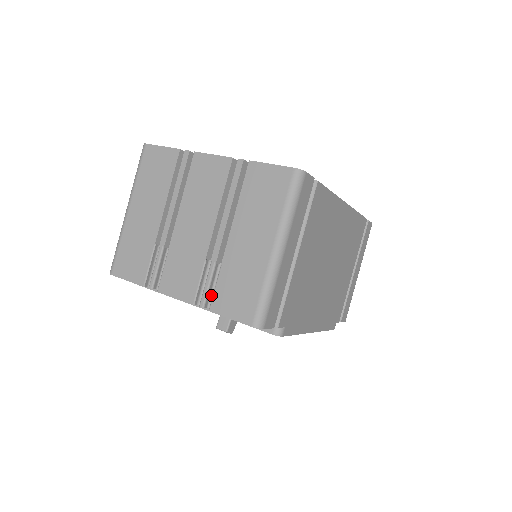
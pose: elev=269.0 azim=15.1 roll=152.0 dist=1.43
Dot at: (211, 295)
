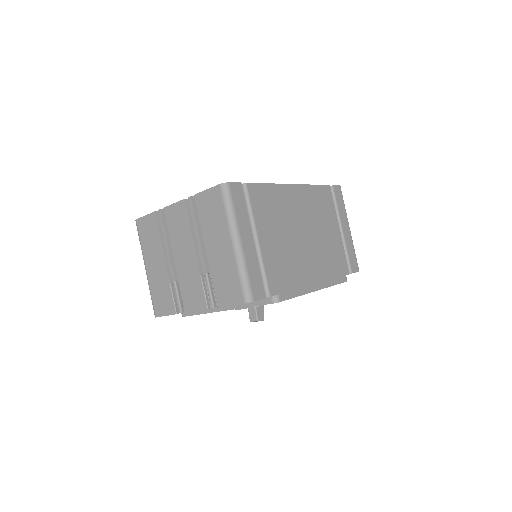
Dot at: occluded
